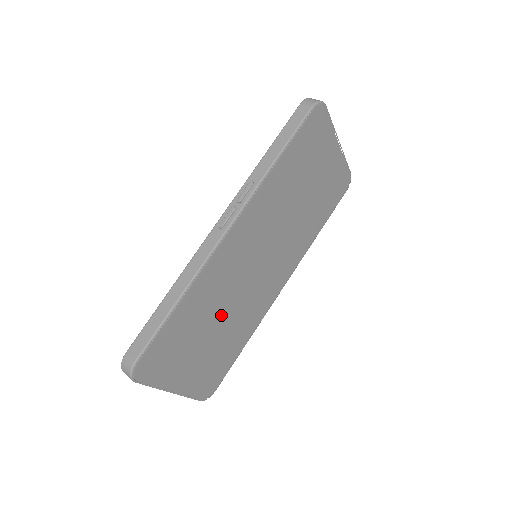
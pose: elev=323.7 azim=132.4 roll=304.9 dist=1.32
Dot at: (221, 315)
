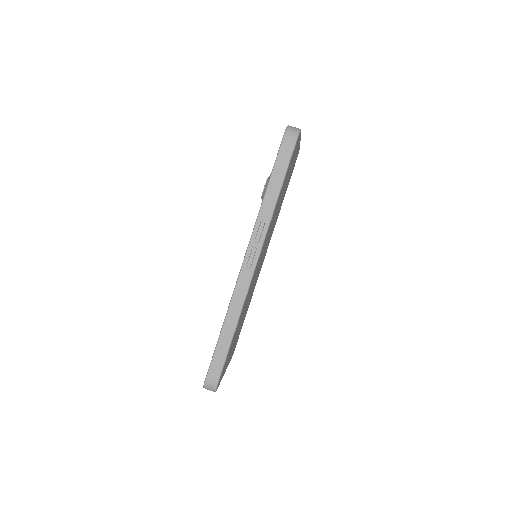
Dot at: occluded
